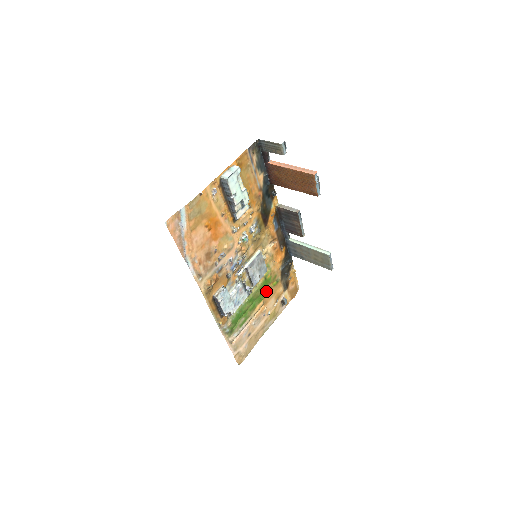
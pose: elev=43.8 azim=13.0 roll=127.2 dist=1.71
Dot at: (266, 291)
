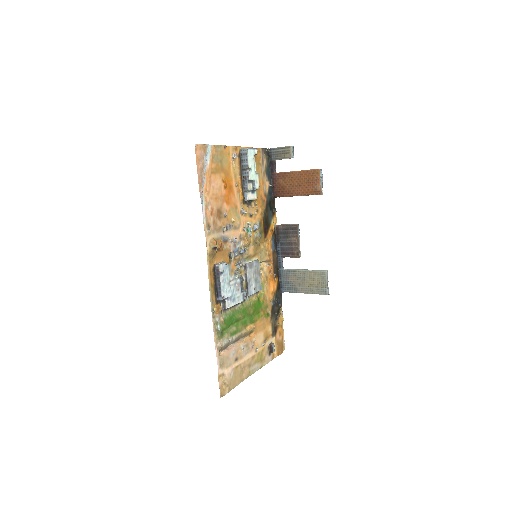
Dot at: (257, 316)
